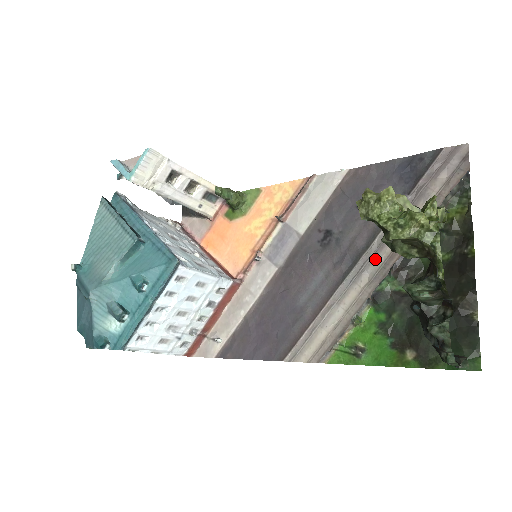
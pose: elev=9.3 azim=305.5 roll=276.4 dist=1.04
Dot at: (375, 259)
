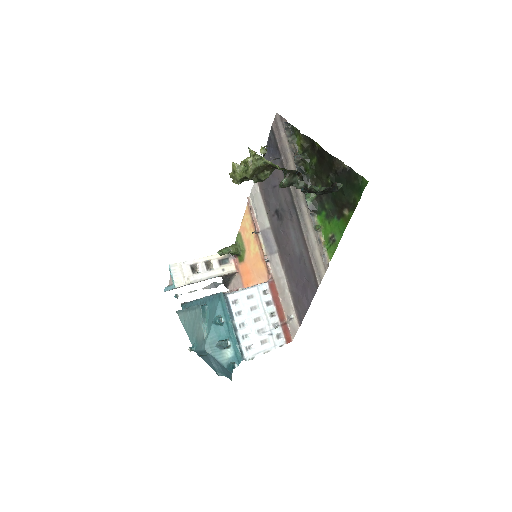
Dot at: (299, 196)
